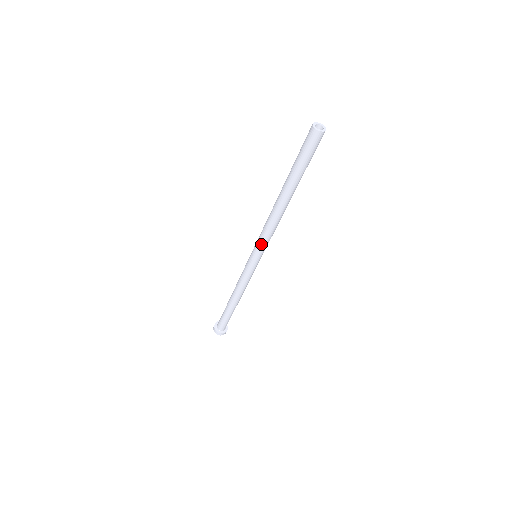
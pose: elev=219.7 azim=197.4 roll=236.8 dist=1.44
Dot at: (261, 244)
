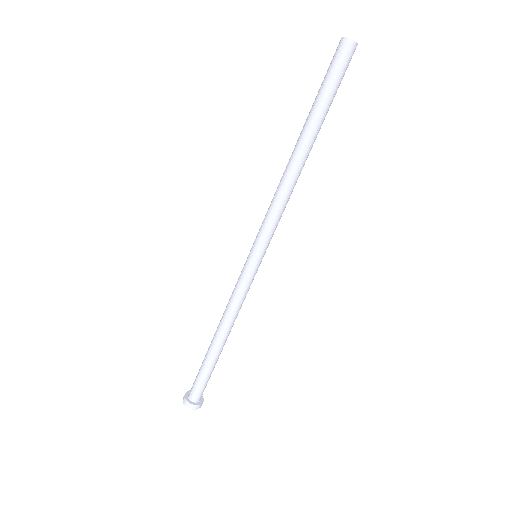
Dot at: (269, 231)
